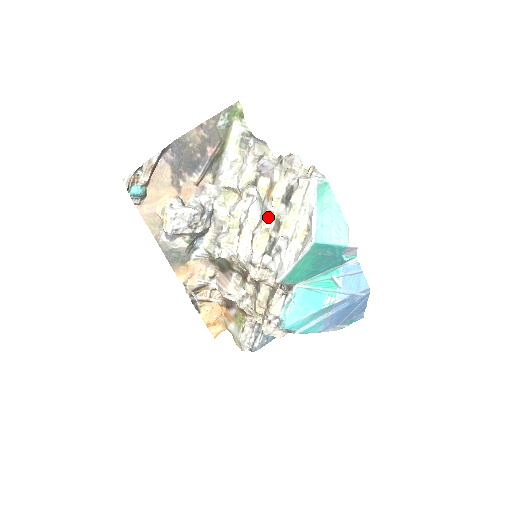
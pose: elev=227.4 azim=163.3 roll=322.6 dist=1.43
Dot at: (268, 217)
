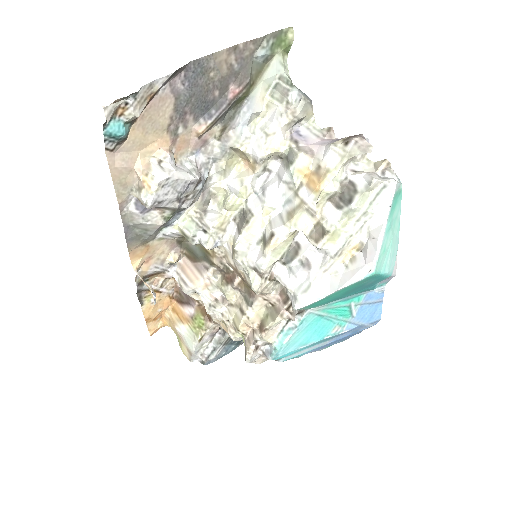
Dot at: (303, 215)
